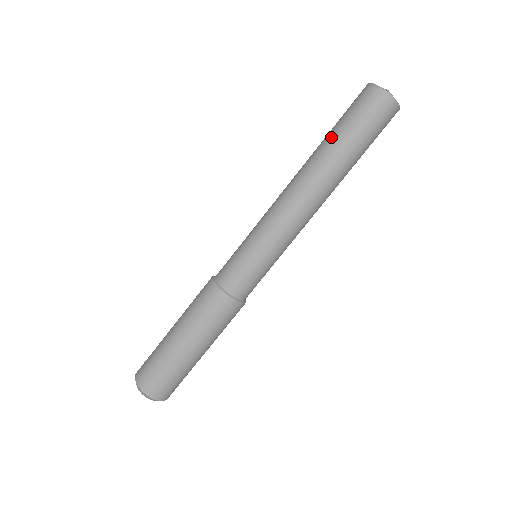
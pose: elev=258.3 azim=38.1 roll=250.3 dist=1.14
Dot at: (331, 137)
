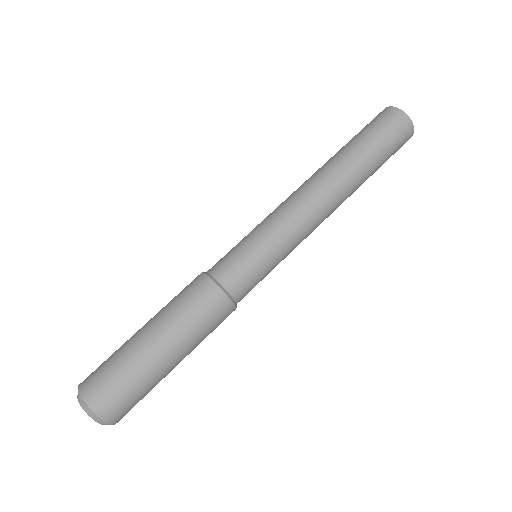
Dot at: (359, 150)
